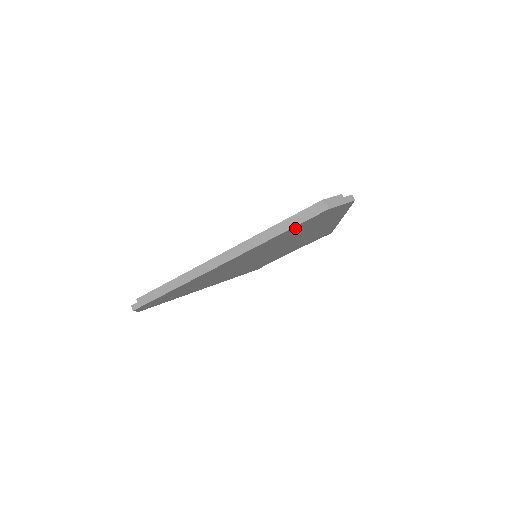
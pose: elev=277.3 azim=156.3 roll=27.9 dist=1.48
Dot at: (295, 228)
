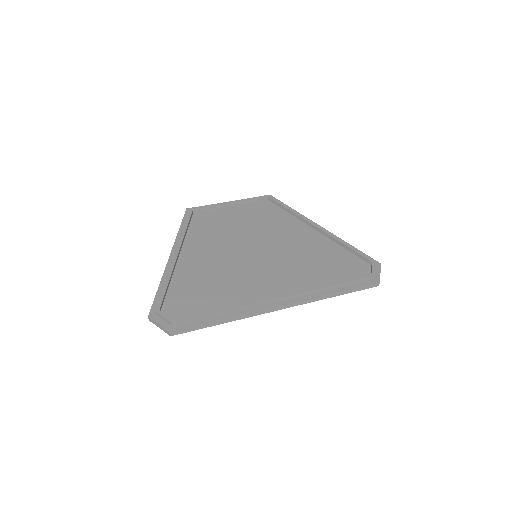
Dot at: occluded
